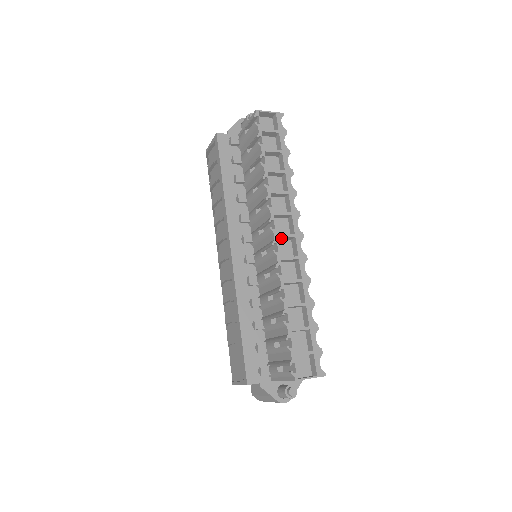
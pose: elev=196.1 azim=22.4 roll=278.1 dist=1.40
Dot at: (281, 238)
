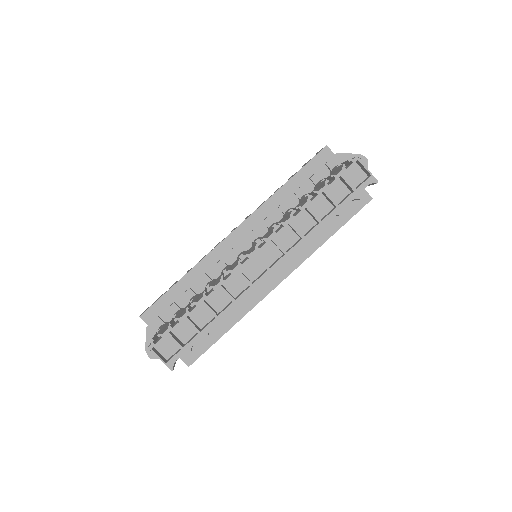
Dot at: (258, 259)
